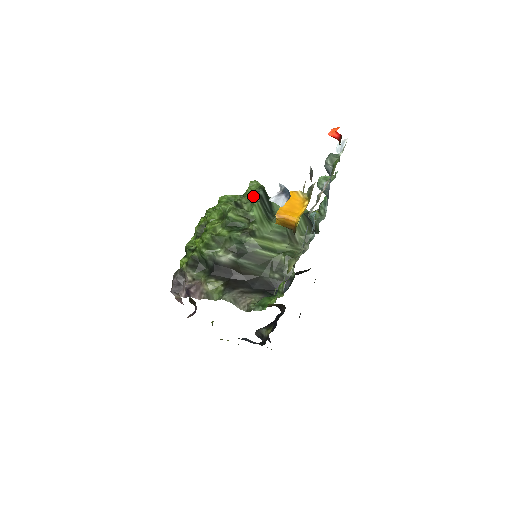
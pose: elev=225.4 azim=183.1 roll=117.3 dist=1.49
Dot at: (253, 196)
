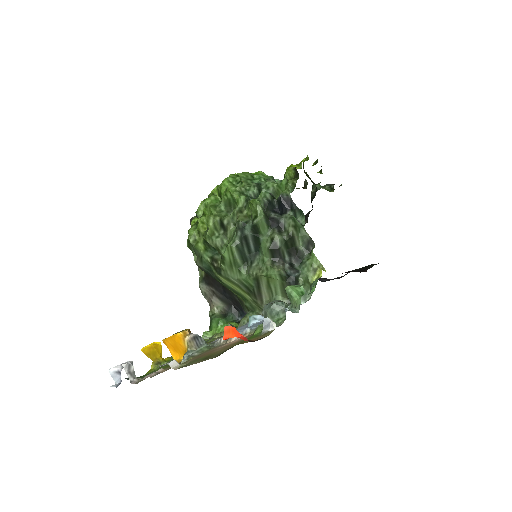
Dot at: (236, 231)
